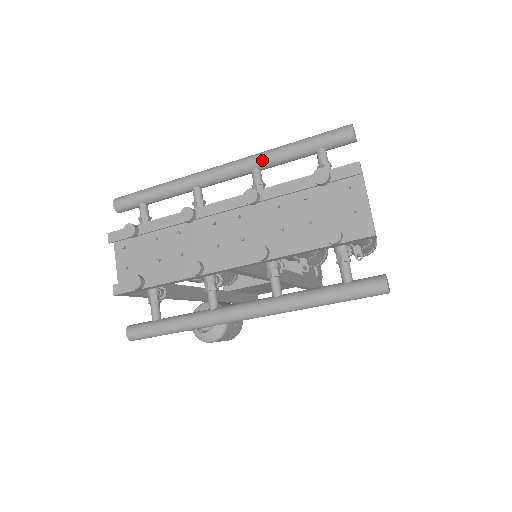
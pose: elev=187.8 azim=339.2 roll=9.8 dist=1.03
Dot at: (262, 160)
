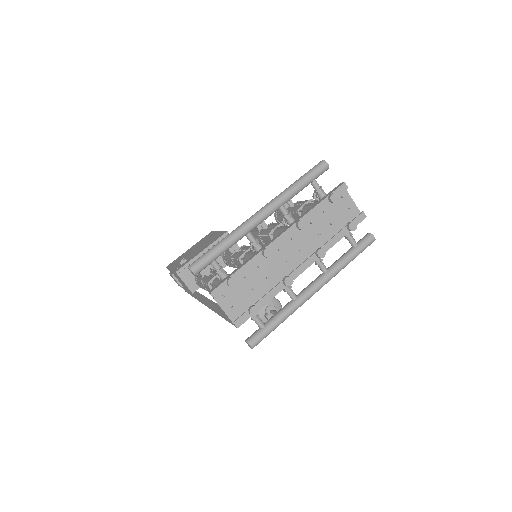
Dot at: (286, 199)
